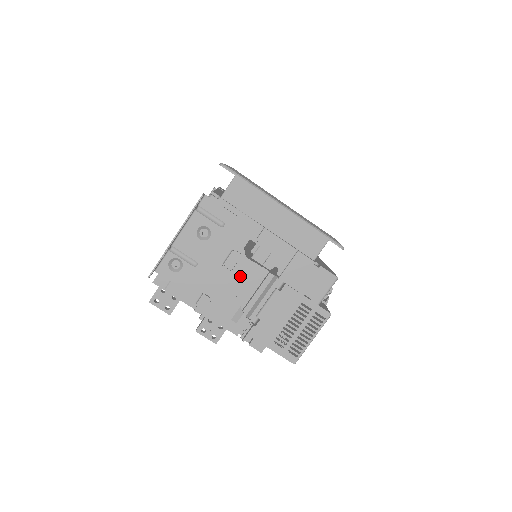
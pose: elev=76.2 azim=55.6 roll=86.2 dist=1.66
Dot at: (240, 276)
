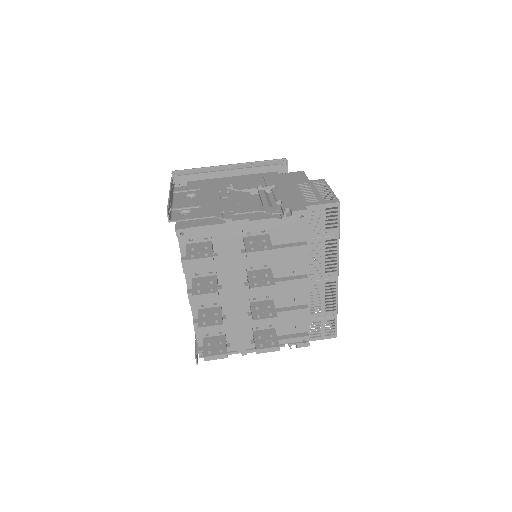
Dot at: (239, 196)
